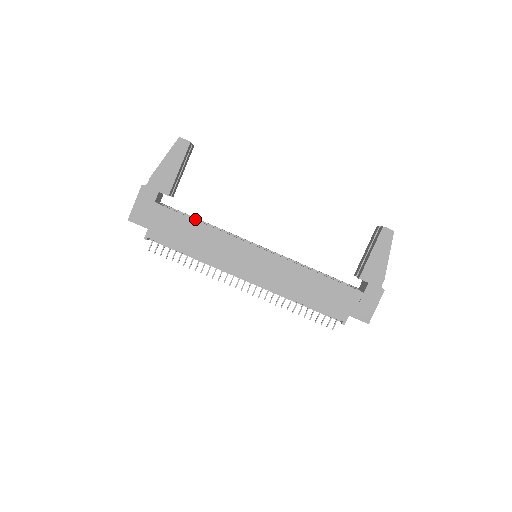
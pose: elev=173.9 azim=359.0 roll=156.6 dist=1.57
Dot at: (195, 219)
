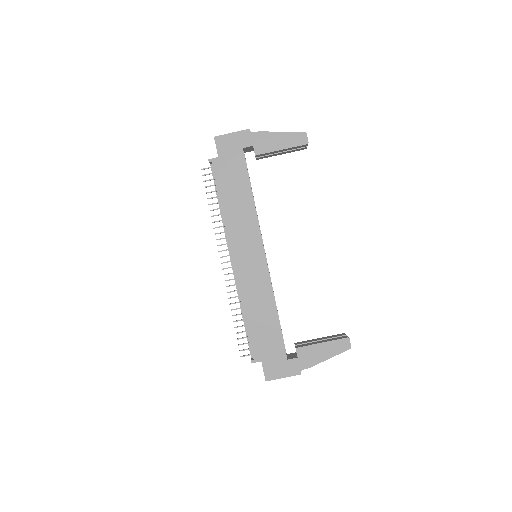
Dot at: occluded
